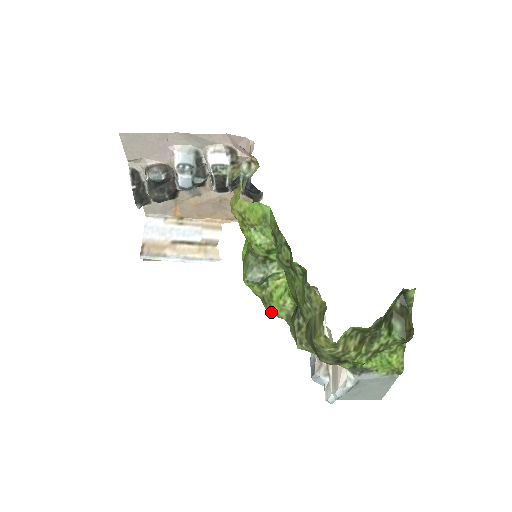
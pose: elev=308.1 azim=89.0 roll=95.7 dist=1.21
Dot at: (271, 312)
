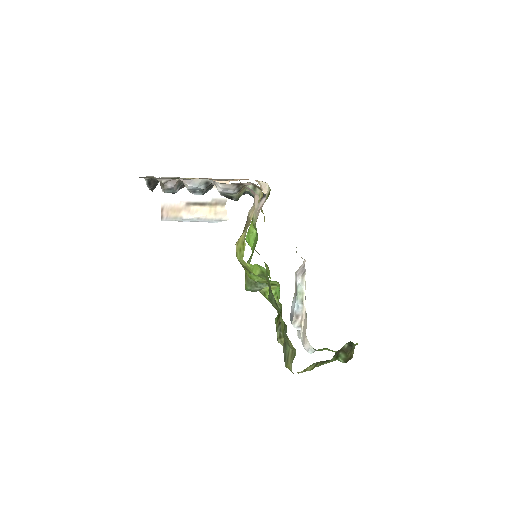
Dot at: occluded
